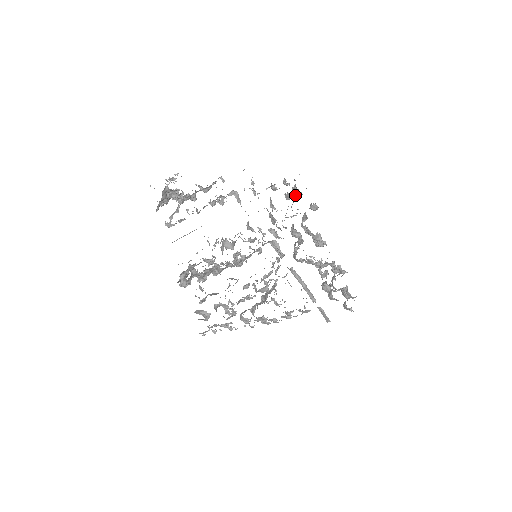
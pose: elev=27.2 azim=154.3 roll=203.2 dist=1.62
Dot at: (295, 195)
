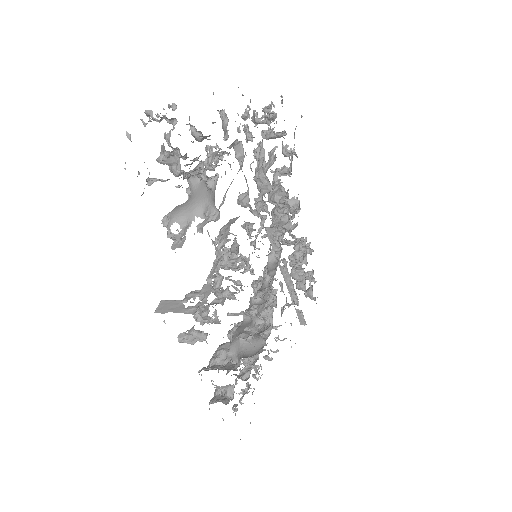
Dot at: (276, 133)
